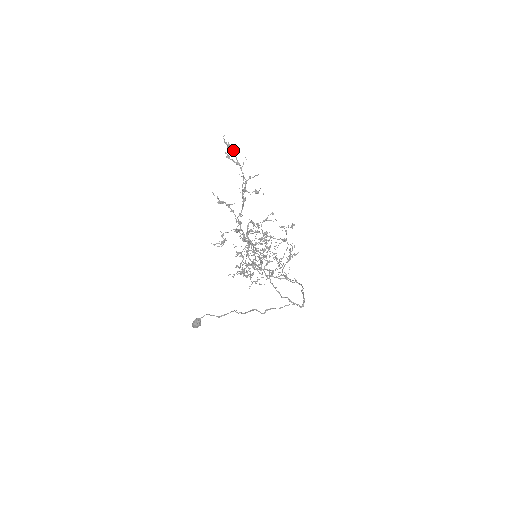
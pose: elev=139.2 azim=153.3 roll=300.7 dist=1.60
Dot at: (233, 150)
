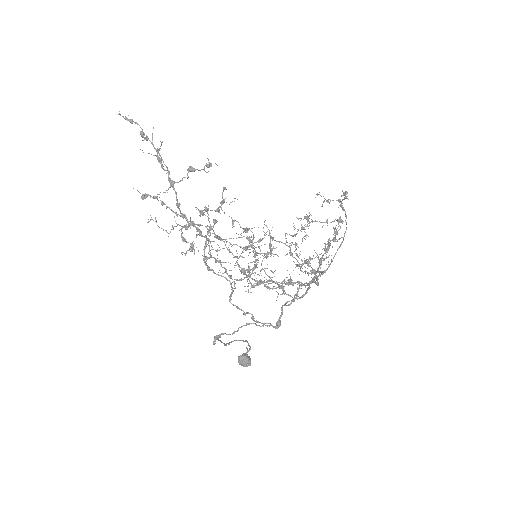
Dot at: occluded
